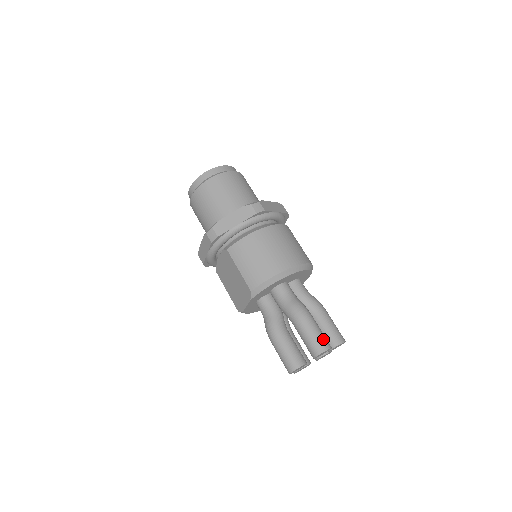
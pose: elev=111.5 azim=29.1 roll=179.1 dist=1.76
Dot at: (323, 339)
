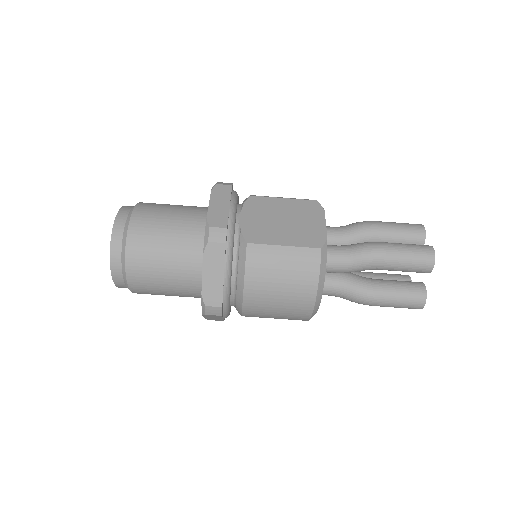
Dot at: (411, 303)
